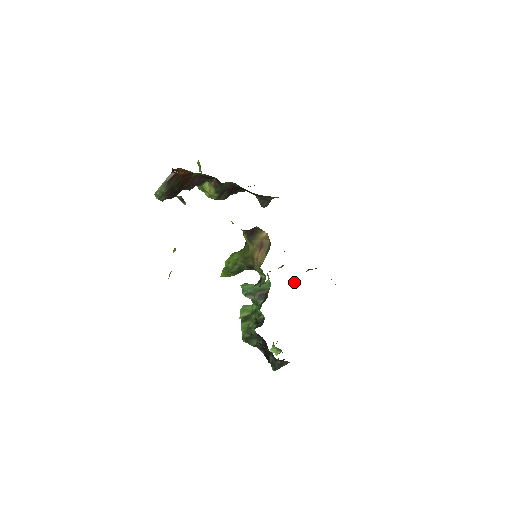
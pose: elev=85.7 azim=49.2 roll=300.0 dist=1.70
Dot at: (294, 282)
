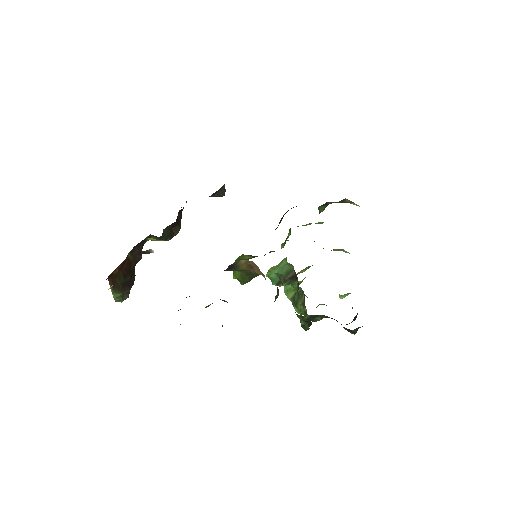
Dot at: occluded
